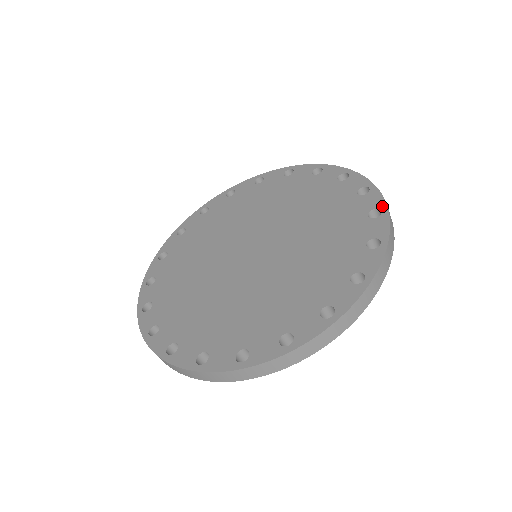
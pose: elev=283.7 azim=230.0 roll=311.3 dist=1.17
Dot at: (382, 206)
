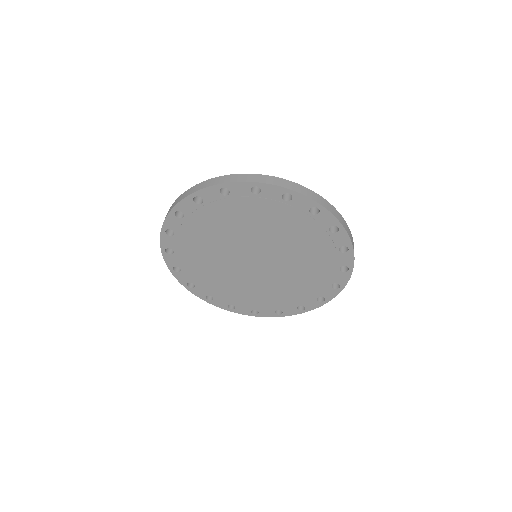
Dot at: occluded
